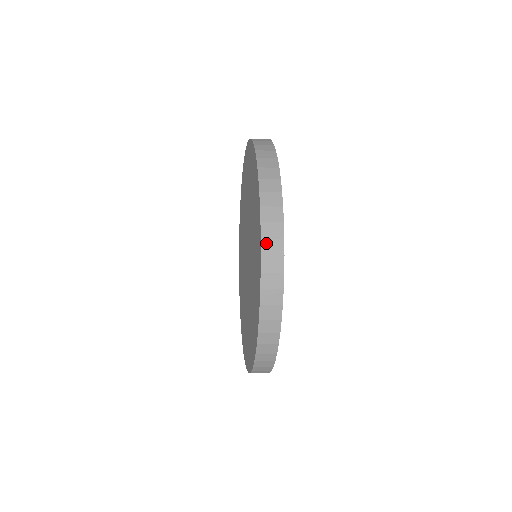
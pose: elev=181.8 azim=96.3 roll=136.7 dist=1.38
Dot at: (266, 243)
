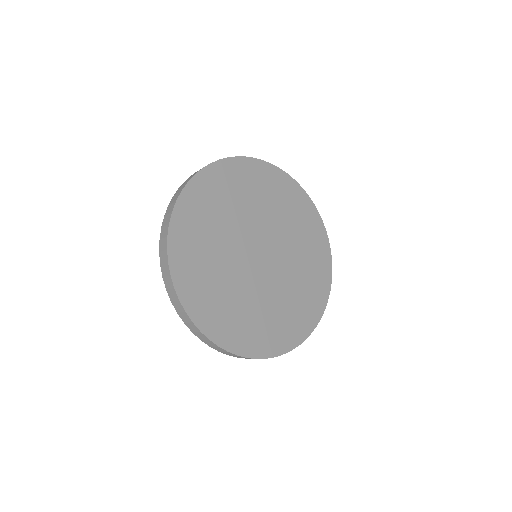
Dot at: (161, 255)
